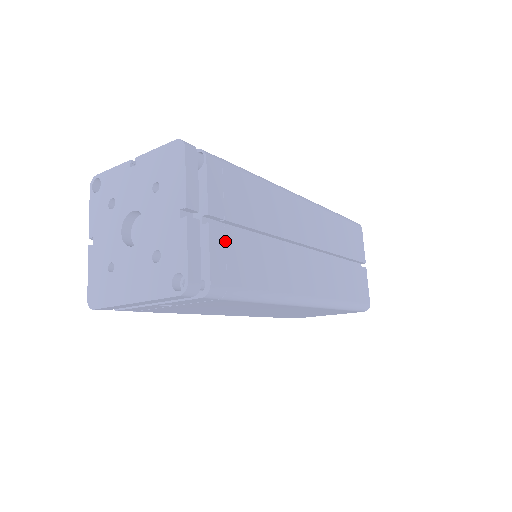
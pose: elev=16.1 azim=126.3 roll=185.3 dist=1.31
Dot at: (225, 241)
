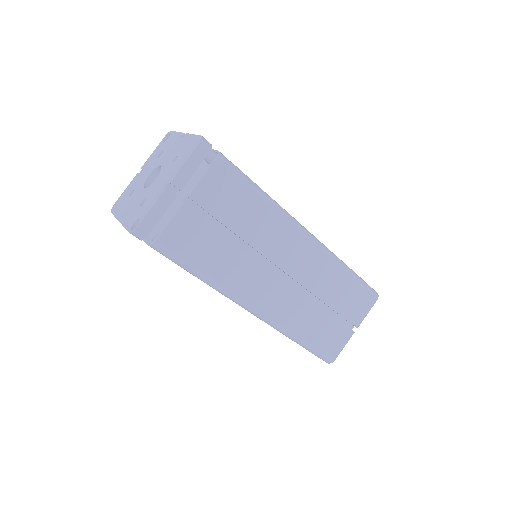
Dot at: (192, 222)
